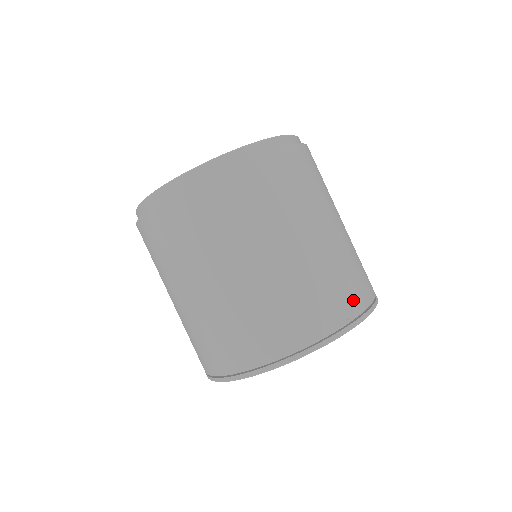
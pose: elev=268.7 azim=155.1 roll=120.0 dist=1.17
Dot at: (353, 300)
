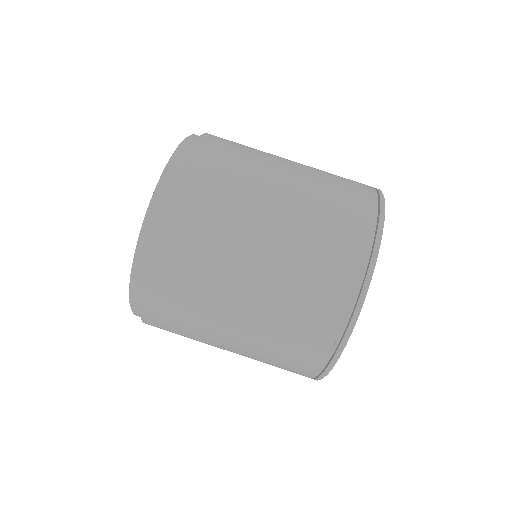
Dot at: occluded
